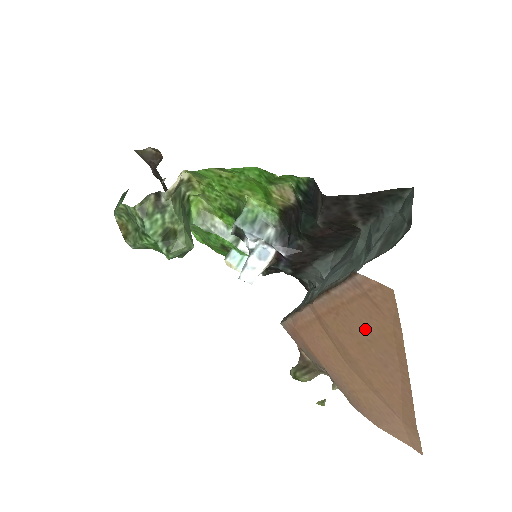
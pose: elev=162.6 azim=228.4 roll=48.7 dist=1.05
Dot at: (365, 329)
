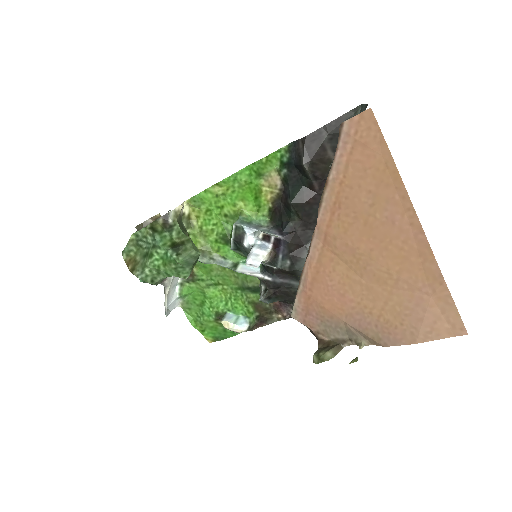
Dot at: (365, 193)
